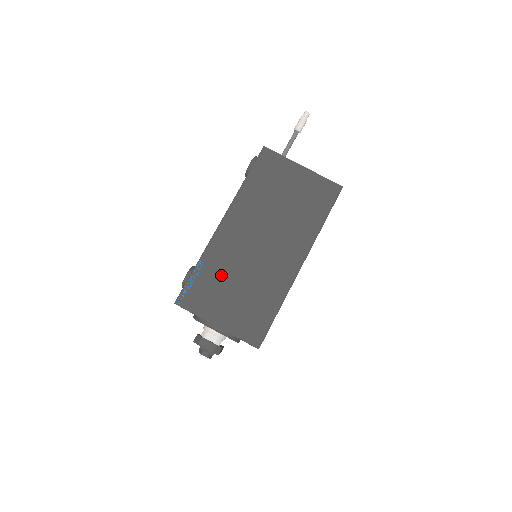
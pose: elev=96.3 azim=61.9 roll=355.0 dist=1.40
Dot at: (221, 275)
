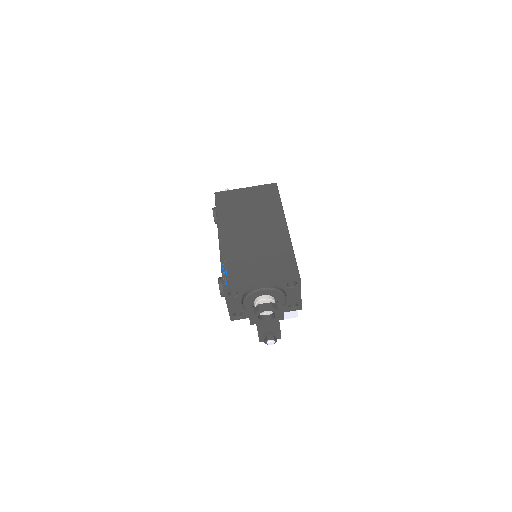
Dot at: (241, 258)
